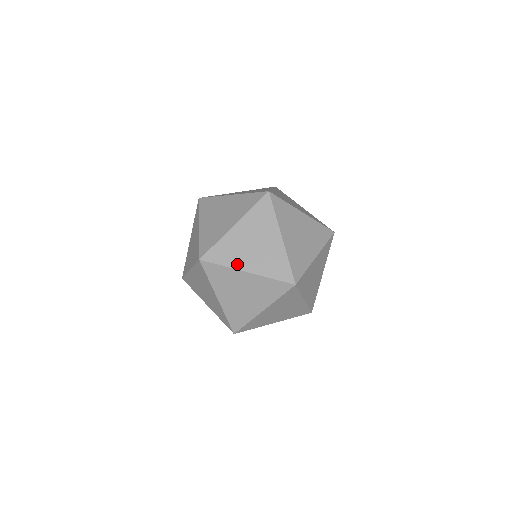
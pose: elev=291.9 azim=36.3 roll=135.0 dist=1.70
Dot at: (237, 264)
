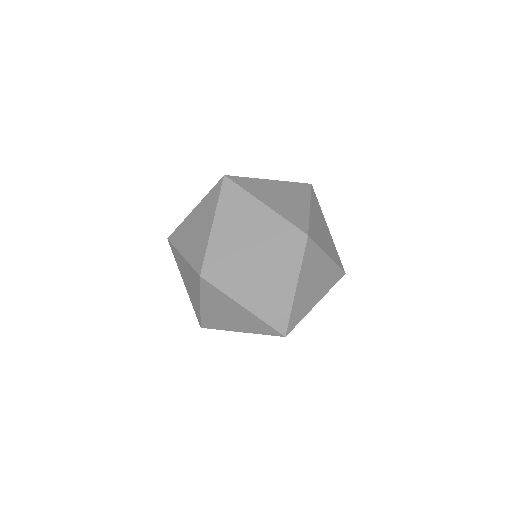
Dot at: occluded
